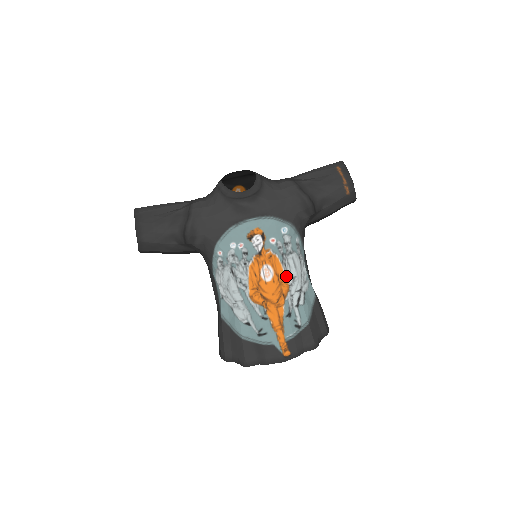
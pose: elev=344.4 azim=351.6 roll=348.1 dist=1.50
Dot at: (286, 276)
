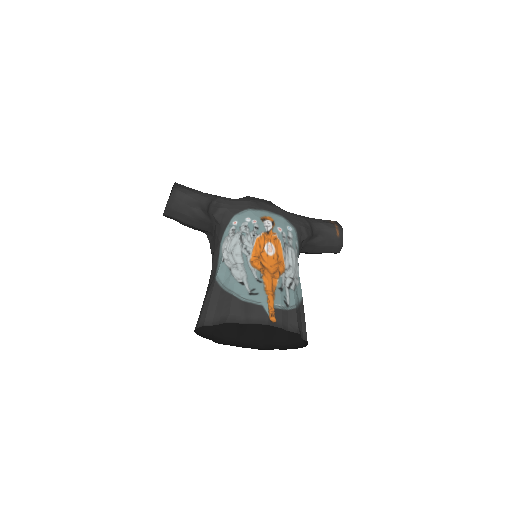
Dot at: (284, 261)
